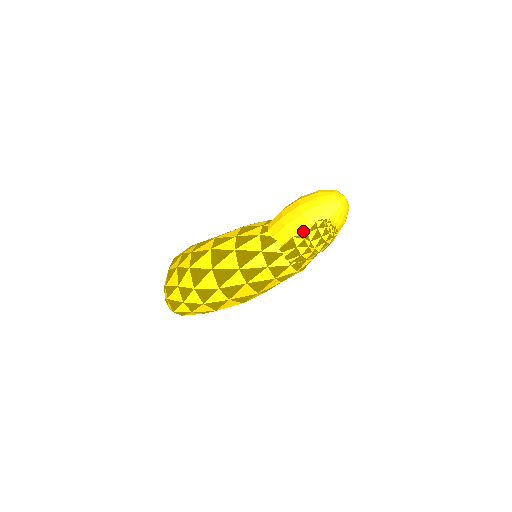
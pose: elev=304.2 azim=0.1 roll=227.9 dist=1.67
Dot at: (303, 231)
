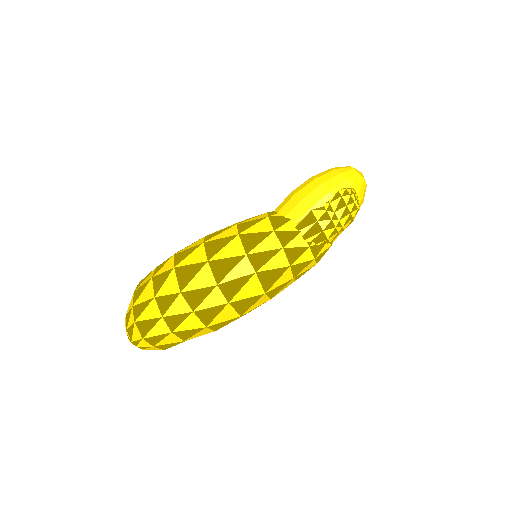
Dot at: (324, 202)
